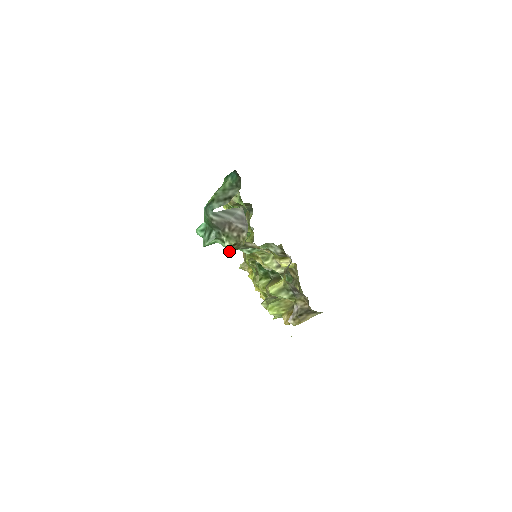
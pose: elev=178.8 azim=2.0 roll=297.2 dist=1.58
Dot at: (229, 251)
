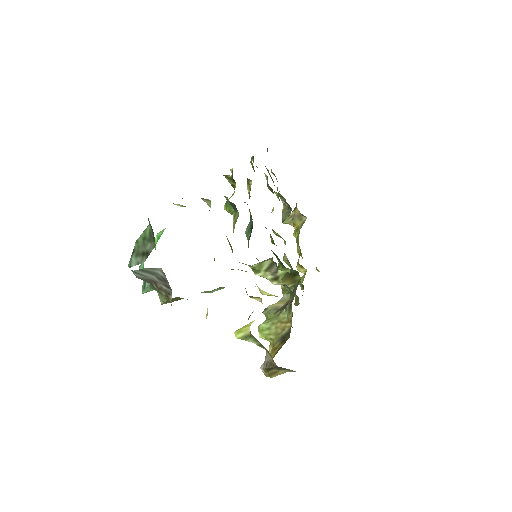
Dot at: occluded
